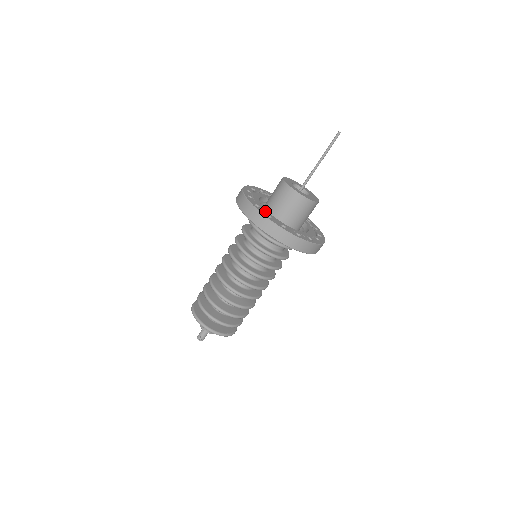
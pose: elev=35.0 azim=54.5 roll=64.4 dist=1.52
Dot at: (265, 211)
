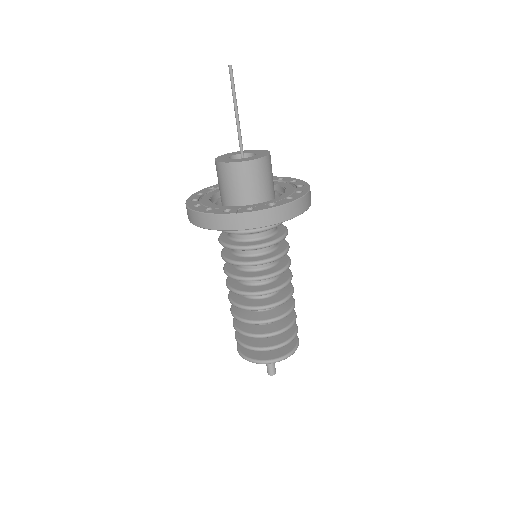
Dot at: (204, 202)
